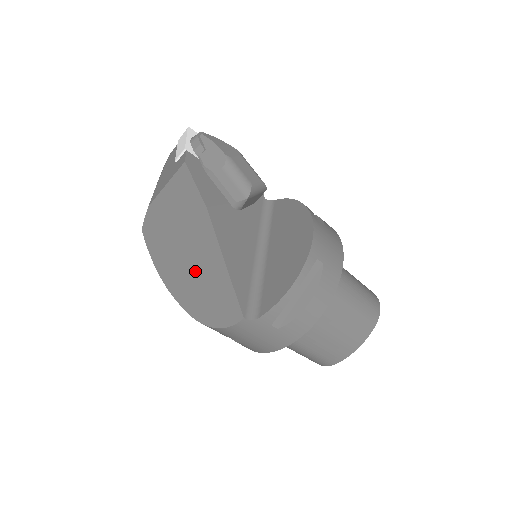
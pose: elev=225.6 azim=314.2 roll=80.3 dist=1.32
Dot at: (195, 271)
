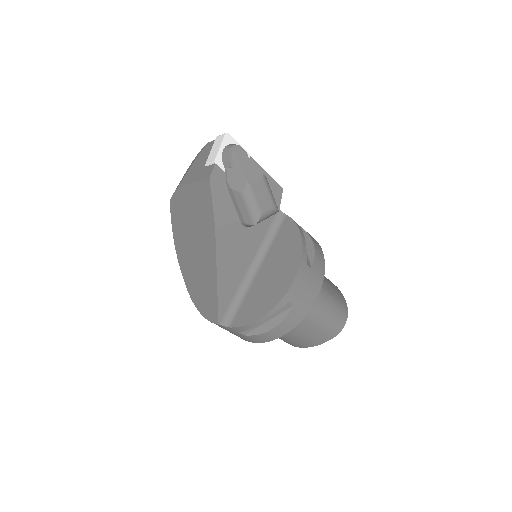
Dot at: (197, 265)
